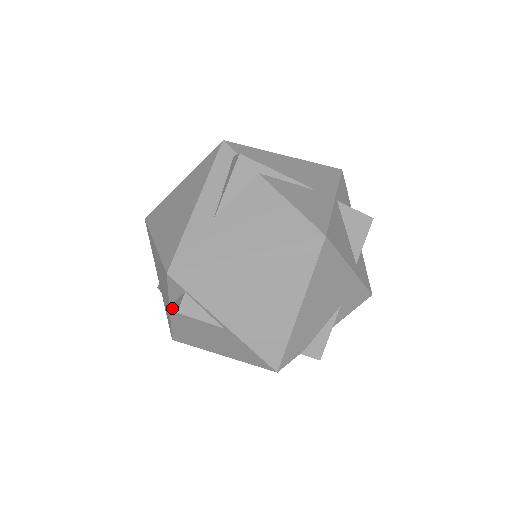
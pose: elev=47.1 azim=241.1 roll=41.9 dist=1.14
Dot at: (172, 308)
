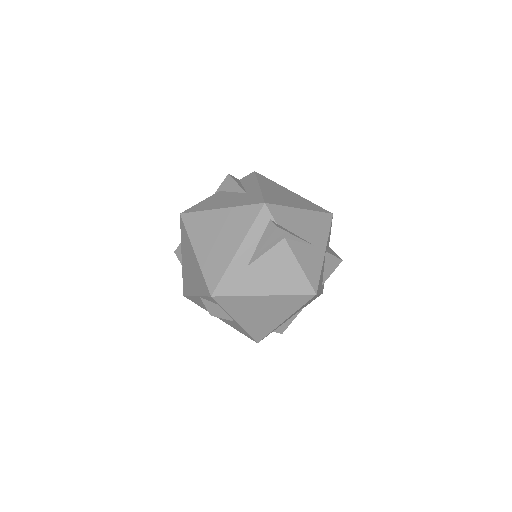
Dot at: (199, 297)
